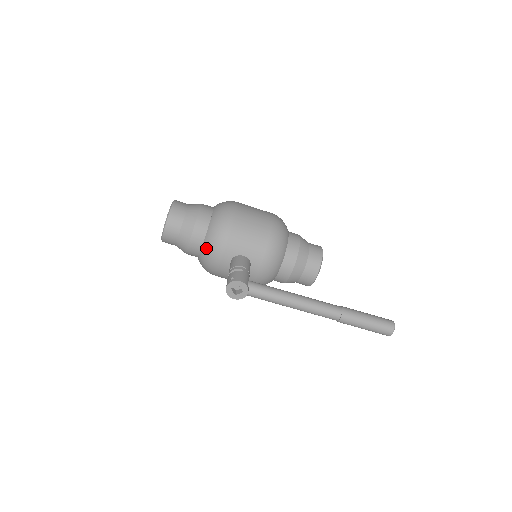
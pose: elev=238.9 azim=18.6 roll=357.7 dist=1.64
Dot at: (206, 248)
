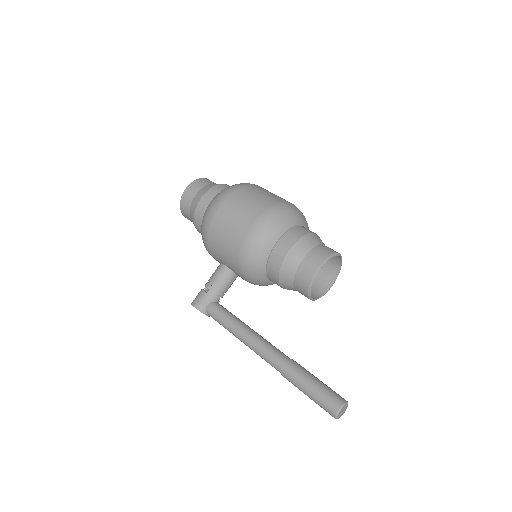
Dot at: occluded
